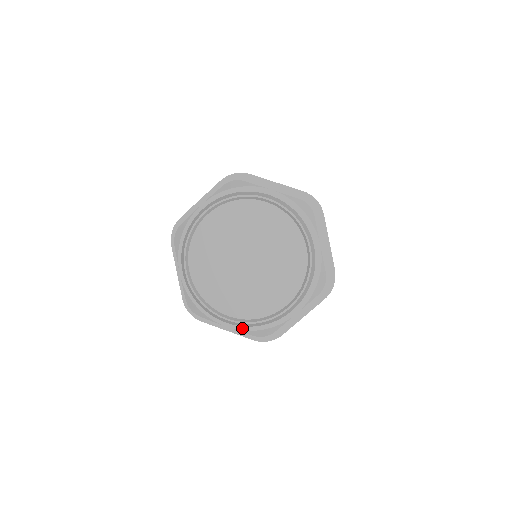
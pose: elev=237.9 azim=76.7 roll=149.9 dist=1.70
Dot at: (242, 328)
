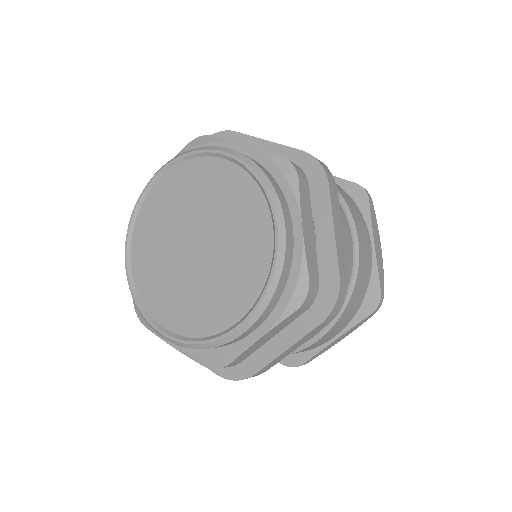
Dot at: (274, 319)
